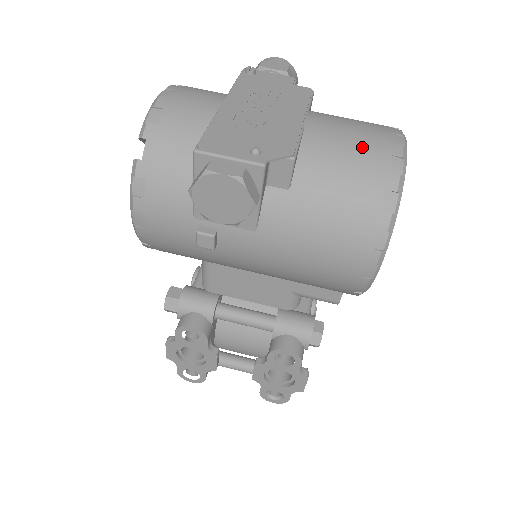
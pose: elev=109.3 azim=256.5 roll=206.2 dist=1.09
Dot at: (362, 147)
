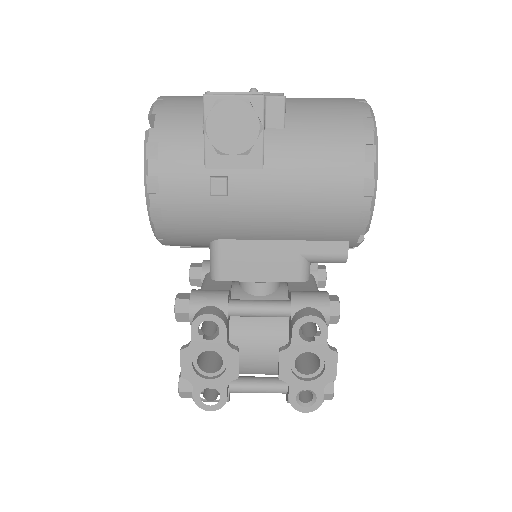
Dot at: (333, 100)
